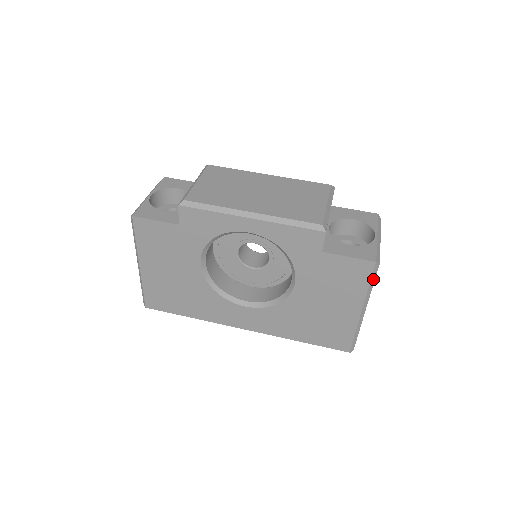
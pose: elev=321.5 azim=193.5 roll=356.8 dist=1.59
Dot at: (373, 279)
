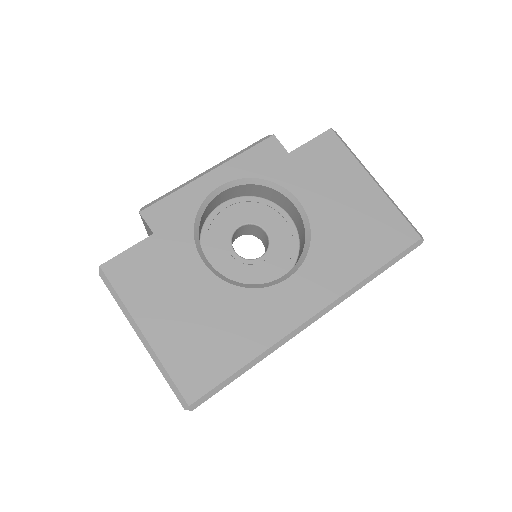
Dot at: (347, 147)
